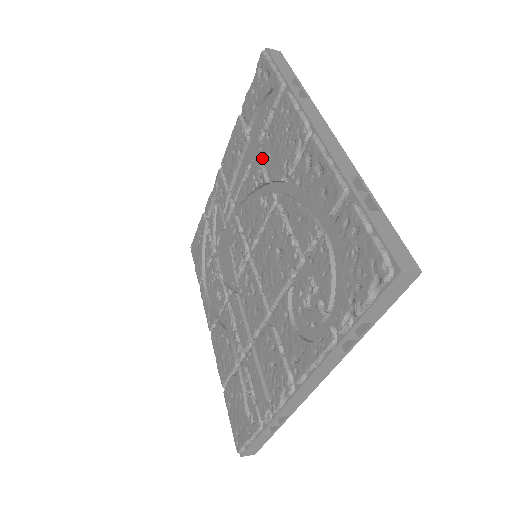
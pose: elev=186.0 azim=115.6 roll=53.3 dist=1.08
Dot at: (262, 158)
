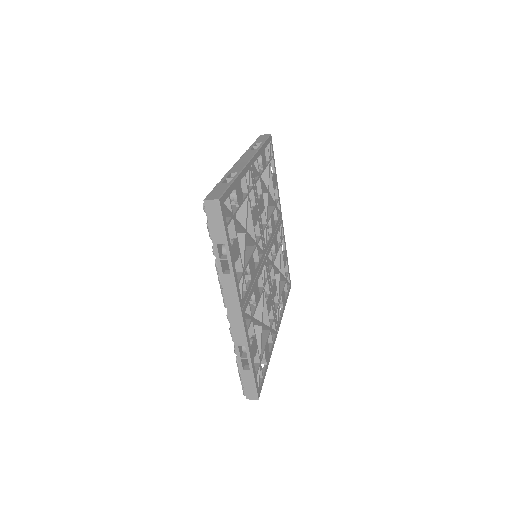
Dot at: occluded
